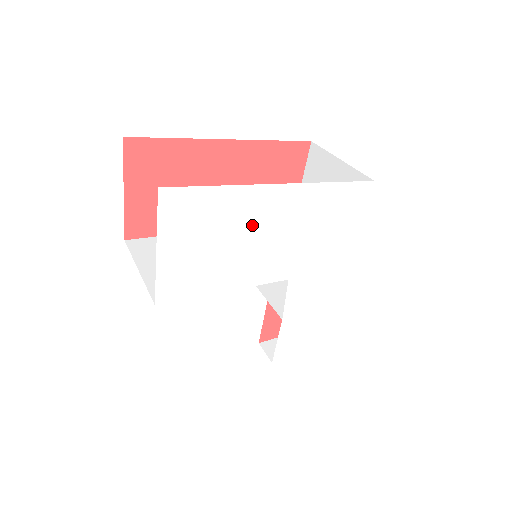
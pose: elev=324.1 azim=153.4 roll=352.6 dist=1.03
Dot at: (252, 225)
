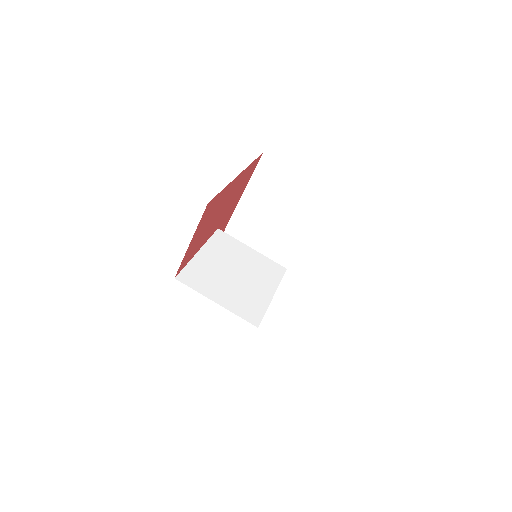
Dot at: occluded
